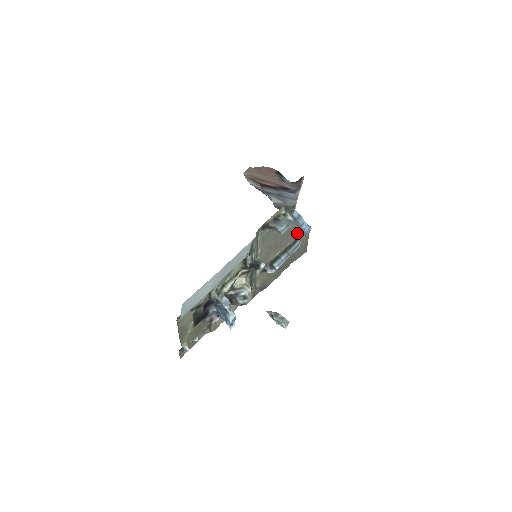
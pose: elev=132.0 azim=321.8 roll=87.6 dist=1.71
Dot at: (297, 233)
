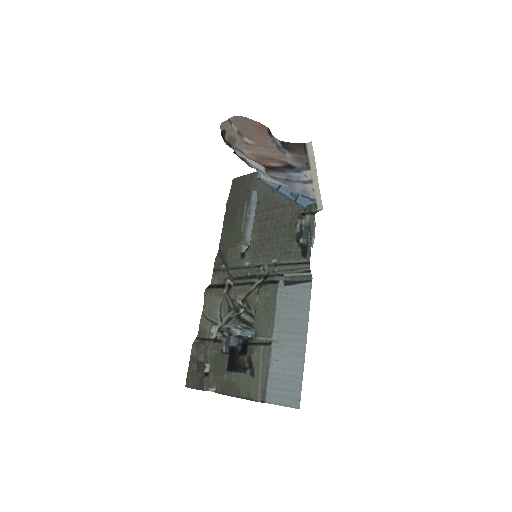
Dot at: (263, 191)
